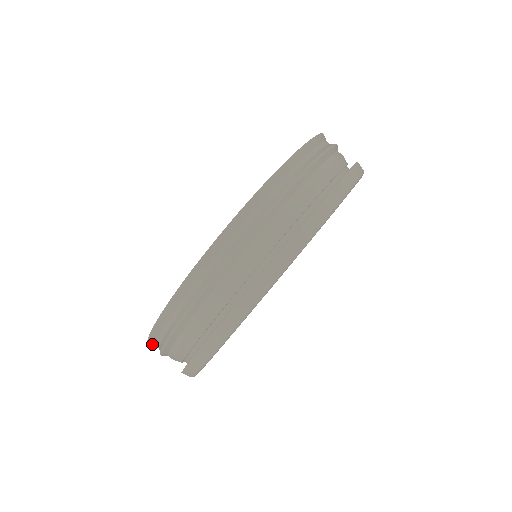
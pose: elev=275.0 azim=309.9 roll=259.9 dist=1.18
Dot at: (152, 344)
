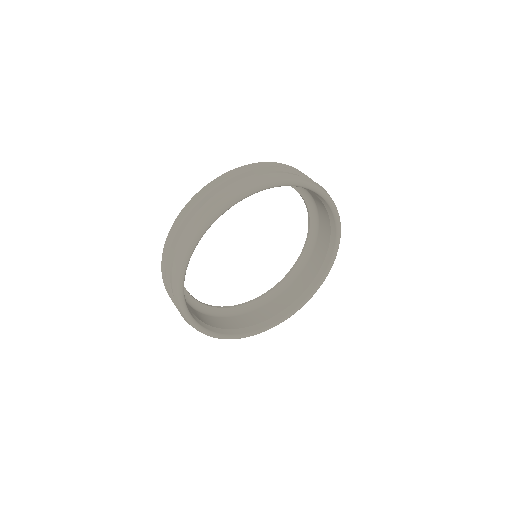
Dot at: occluded
